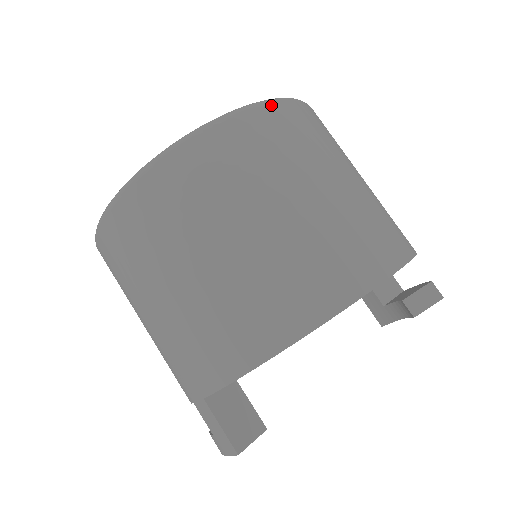
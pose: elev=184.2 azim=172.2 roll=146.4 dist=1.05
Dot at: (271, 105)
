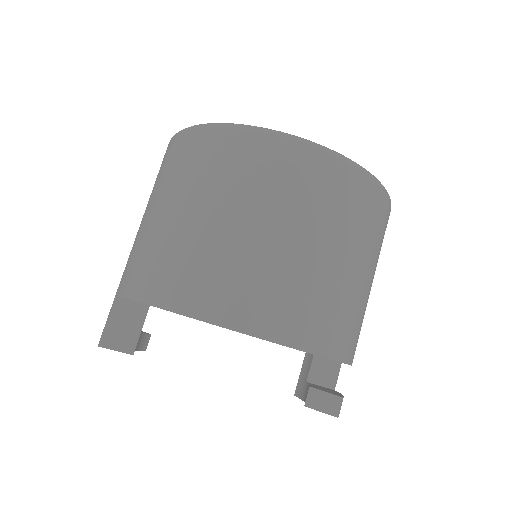
Dot at: (337, 159)
